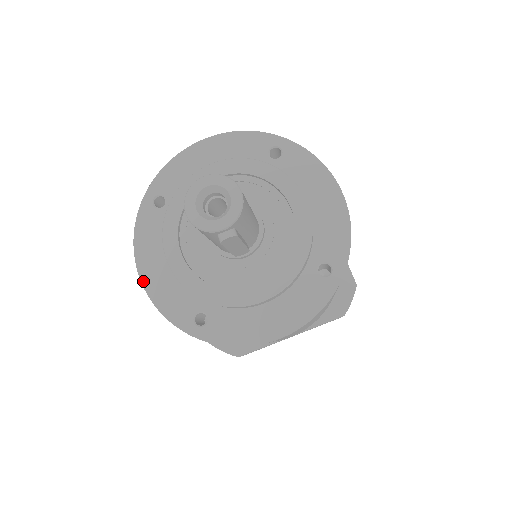
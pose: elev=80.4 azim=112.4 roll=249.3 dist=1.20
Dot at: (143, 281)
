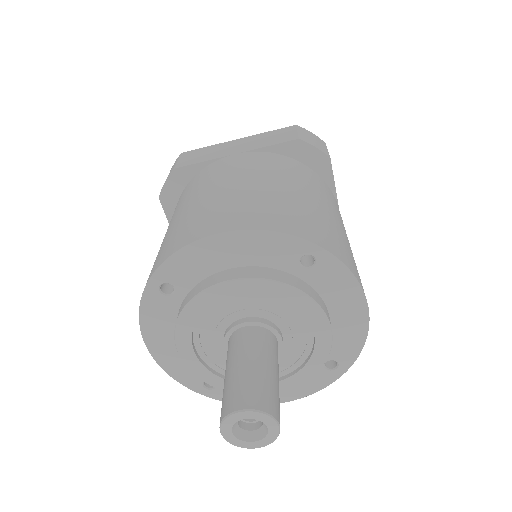
Dot at: (152, 353)
